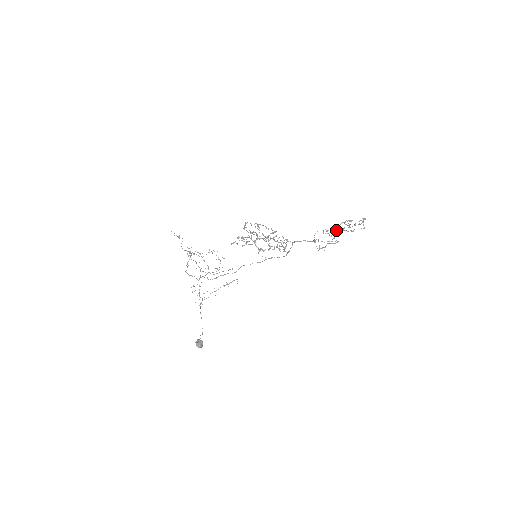
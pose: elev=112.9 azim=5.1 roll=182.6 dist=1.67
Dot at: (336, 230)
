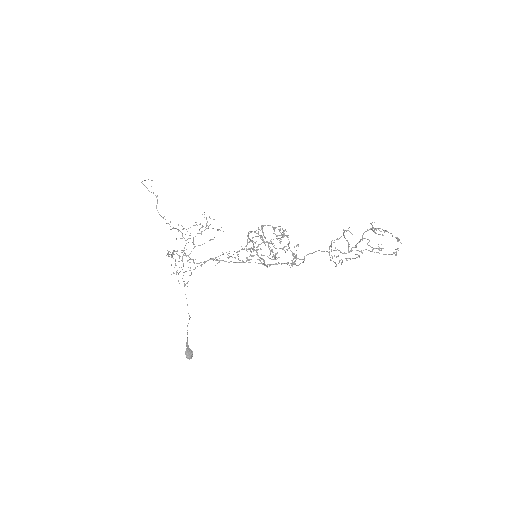
Dot at: (361, 251)
